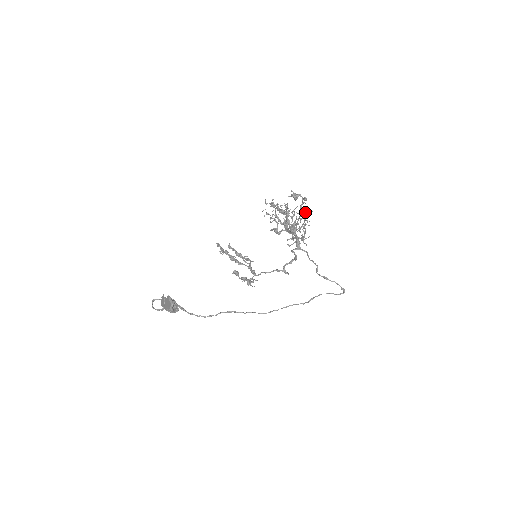
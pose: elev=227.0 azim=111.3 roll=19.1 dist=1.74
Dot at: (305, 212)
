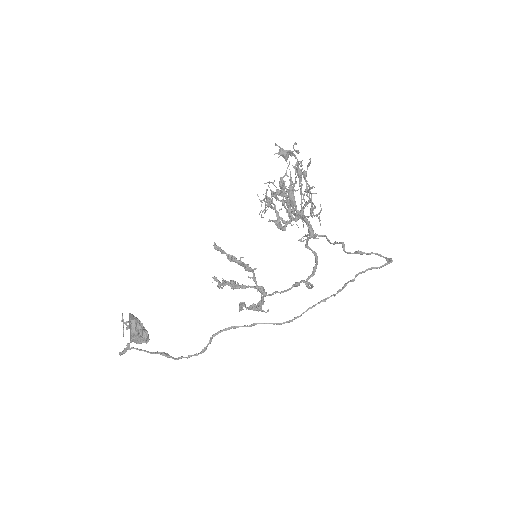
Dot at: (303, 171)
